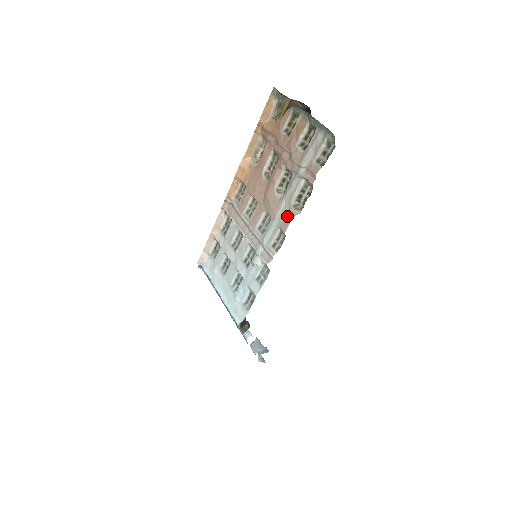
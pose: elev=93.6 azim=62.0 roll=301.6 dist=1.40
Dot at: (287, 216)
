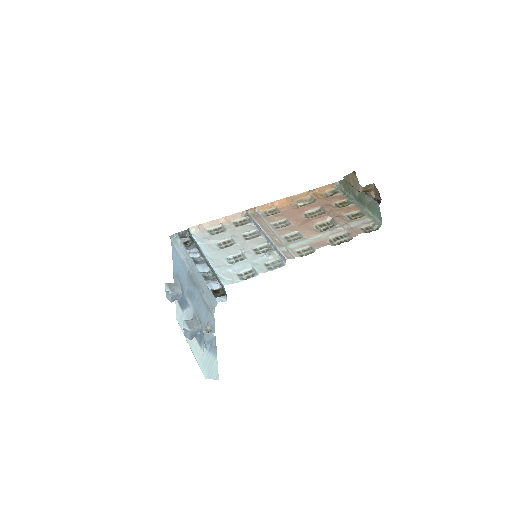
Dot at: (321, 242)
